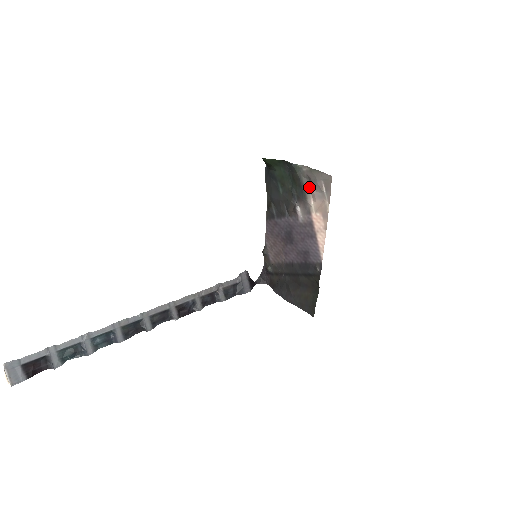
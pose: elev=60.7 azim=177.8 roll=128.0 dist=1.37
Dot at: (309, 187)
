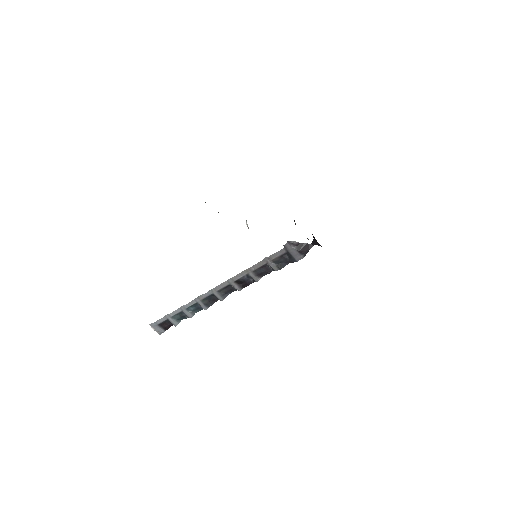
Dot at: occluded
